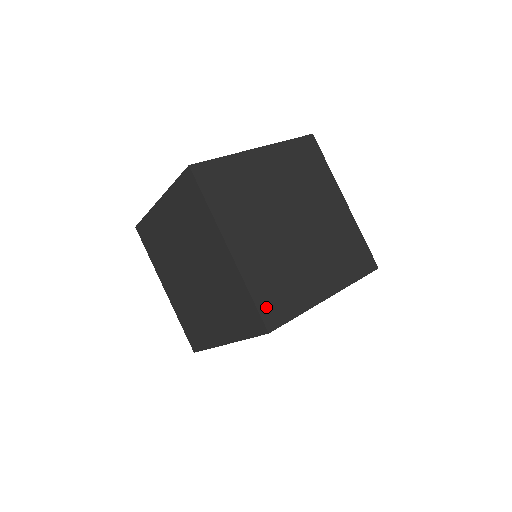
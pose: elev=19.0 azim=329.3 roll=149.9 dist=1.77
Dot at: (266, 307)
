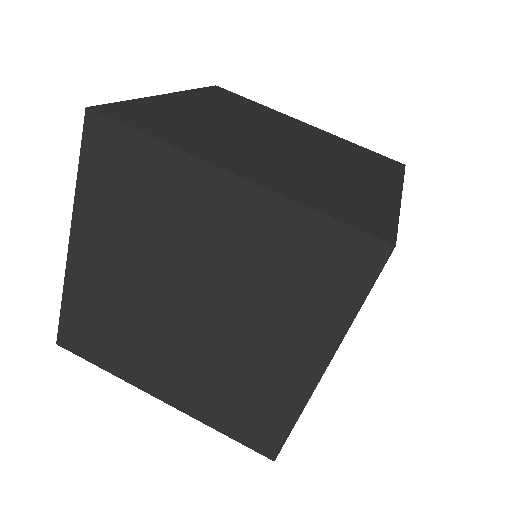
Dot at: (248, 436)
